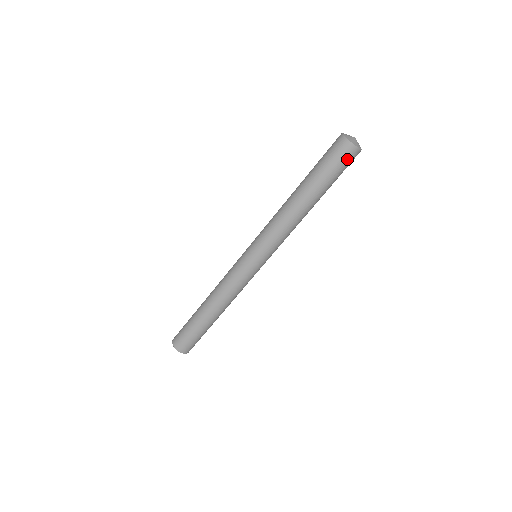
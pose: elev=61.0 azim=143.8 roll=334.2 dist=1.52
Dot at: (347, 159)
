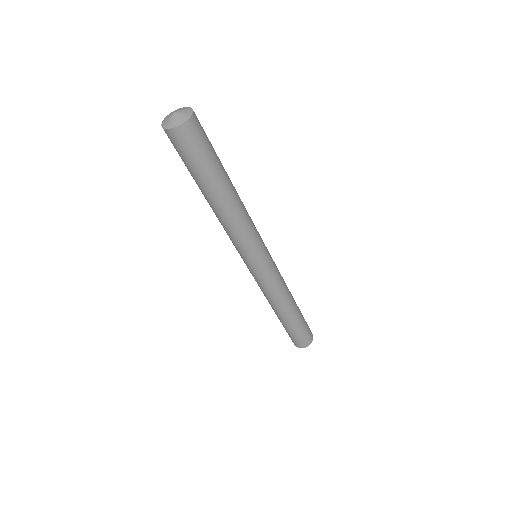
Dot at: (193, 139)
